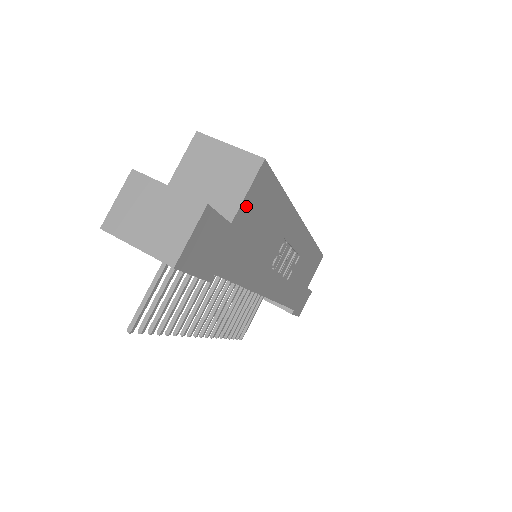
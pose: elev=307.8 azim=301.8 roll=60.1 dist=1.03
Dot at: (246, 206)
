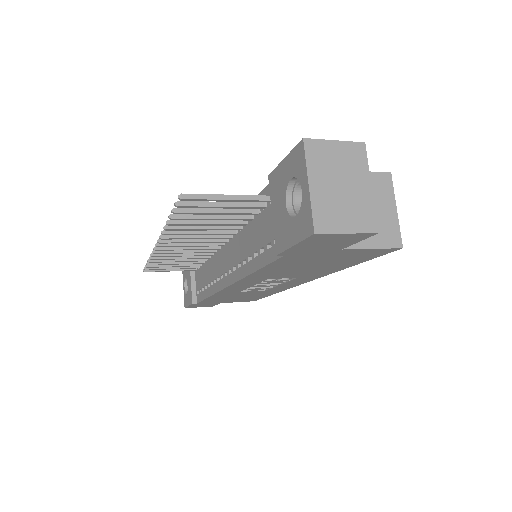
Dot at: (356, 251)
